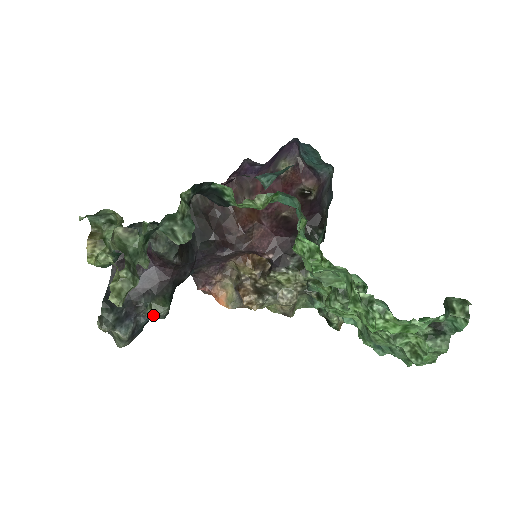
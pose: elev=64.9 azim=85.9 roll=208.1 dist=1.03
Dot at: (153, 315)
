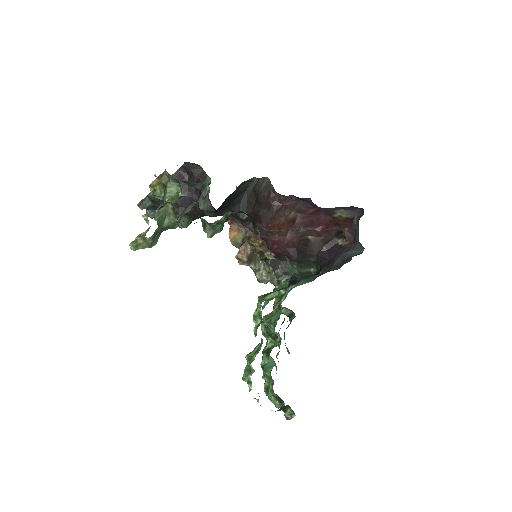
Dot at: occluded
